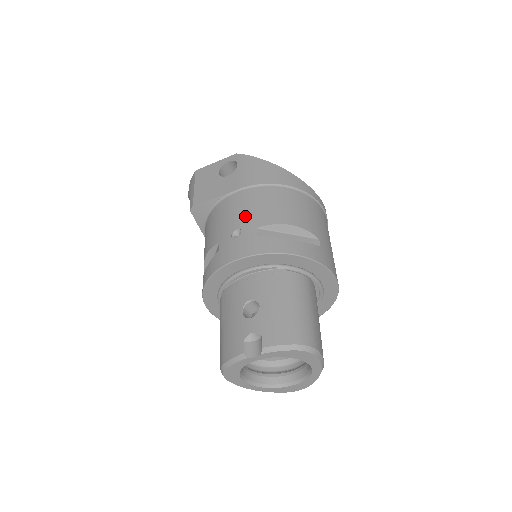
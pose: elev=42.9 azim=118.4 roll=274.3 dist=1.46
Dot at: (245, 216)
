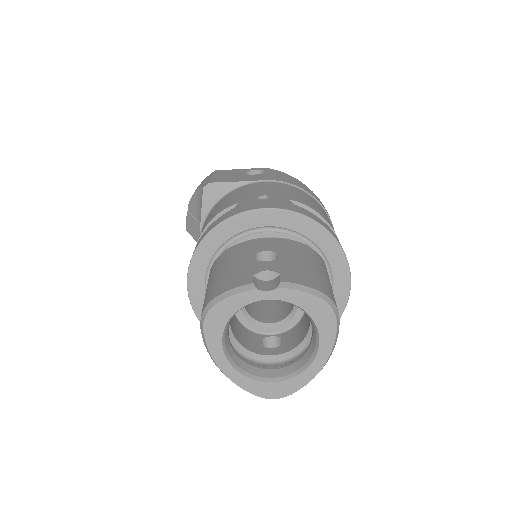
Dot at: (275, 191)
